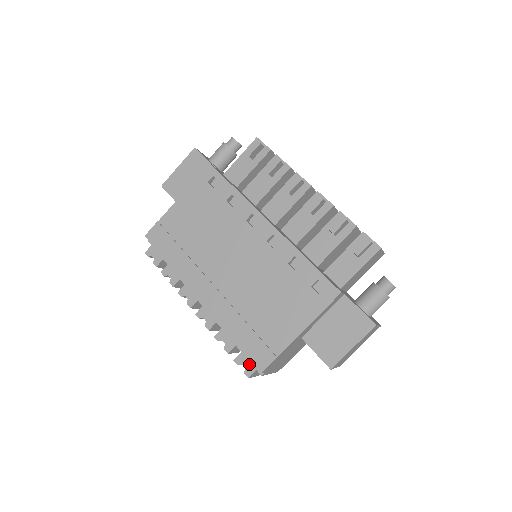
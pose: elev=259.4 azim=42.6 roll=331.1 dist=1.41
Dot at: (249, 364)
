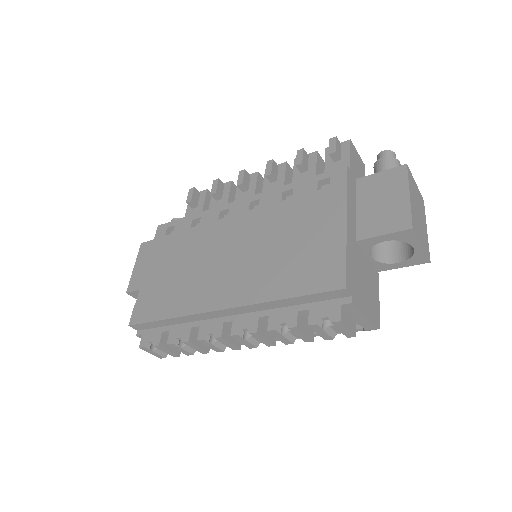
Dot at: (328, 309)
